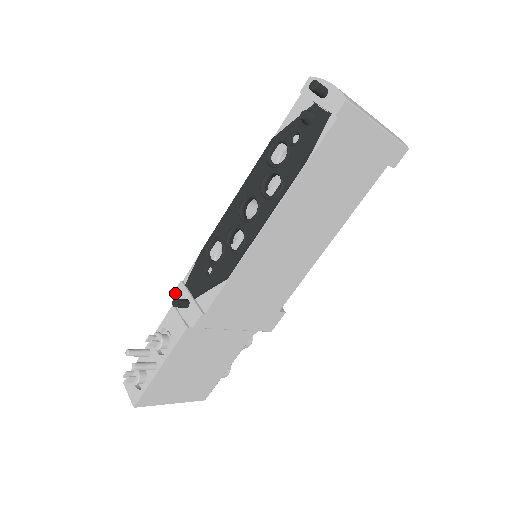
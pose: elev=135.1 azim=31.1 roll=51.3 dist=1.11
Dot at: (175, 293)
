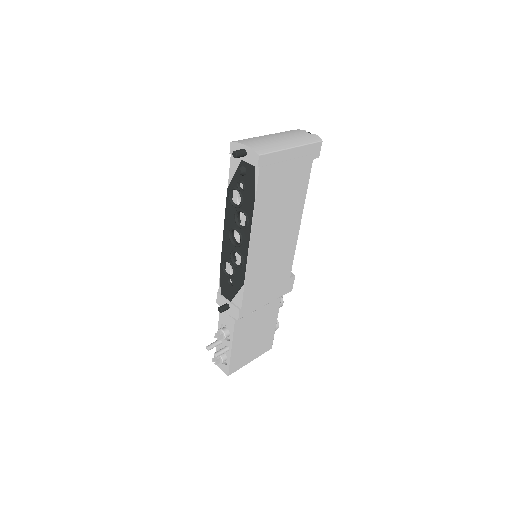
Dot at: (217, 301)
